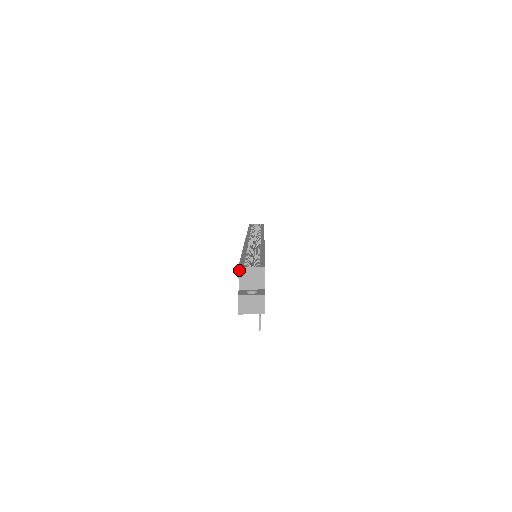
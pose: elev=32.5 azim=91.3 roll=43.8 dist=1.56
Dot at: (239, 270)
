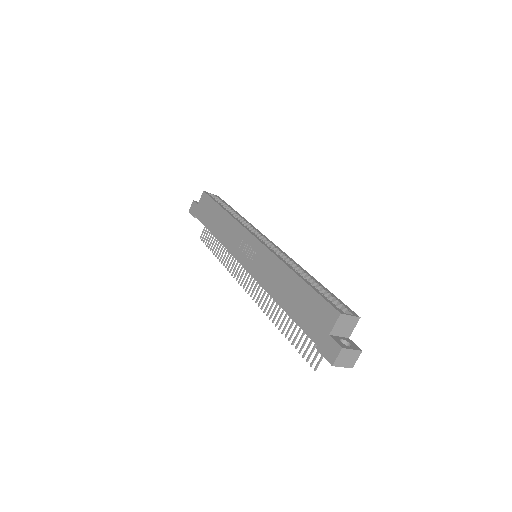
Dot at: (340, 316)
